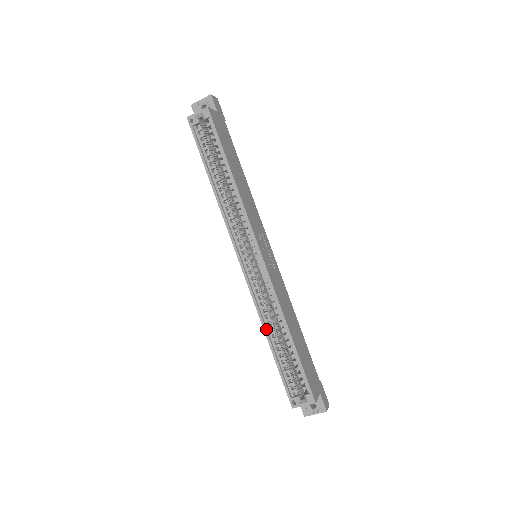
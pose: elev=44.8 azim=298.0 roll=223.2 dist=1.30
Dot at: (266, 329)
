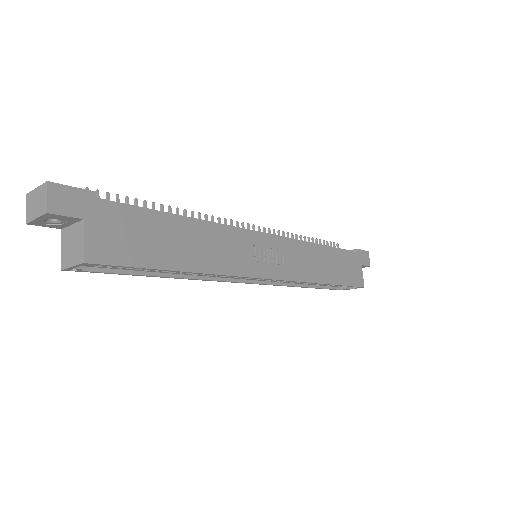
Dot at: (301, 286)
